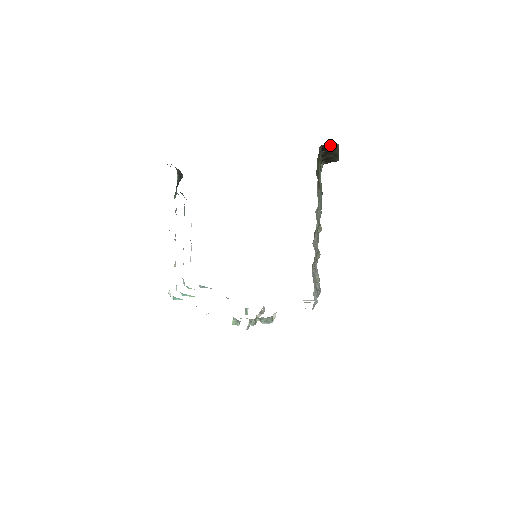
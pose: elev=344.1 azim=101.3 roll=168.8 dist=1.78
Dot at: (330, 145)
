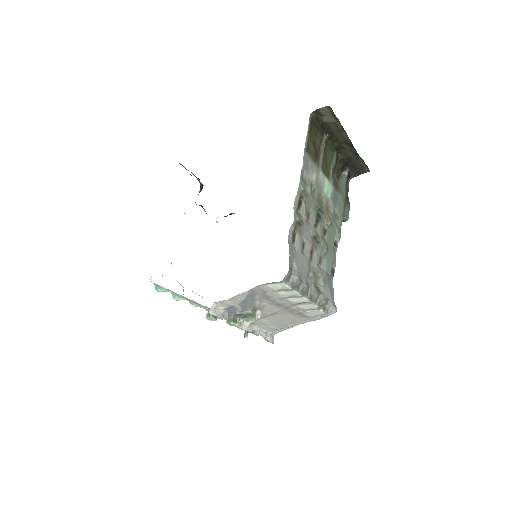
Dot at: (325, 114)
